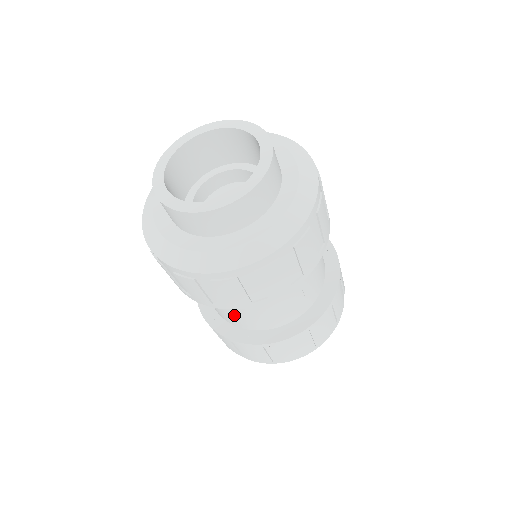
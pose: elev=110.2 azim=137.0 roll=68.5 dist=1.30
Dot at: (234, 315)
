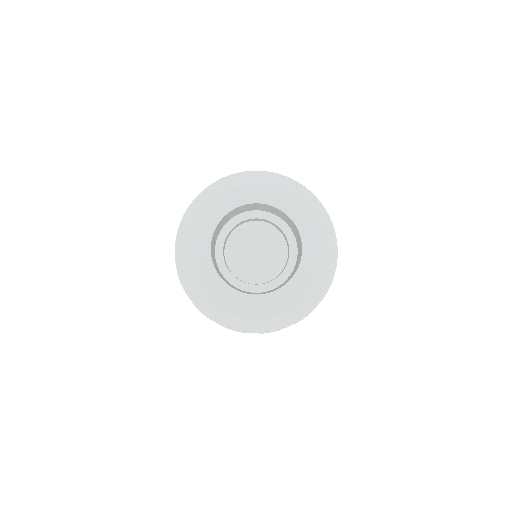
Dot at: occluded
